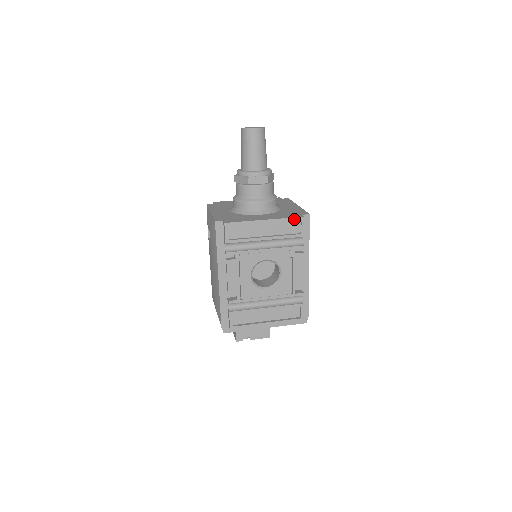
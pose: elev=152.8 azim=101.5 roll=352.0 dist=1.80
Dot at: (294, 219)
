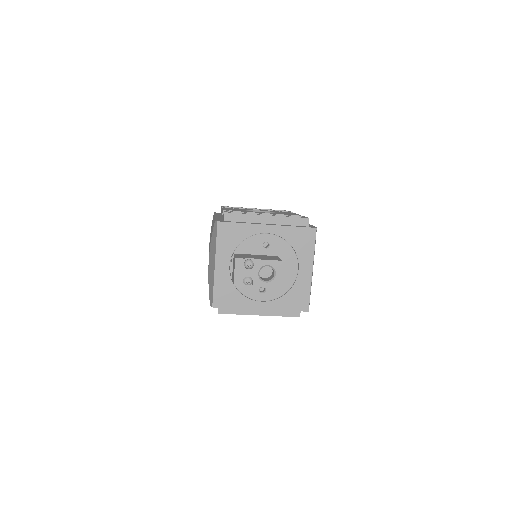
Dot at: (280, 210)
